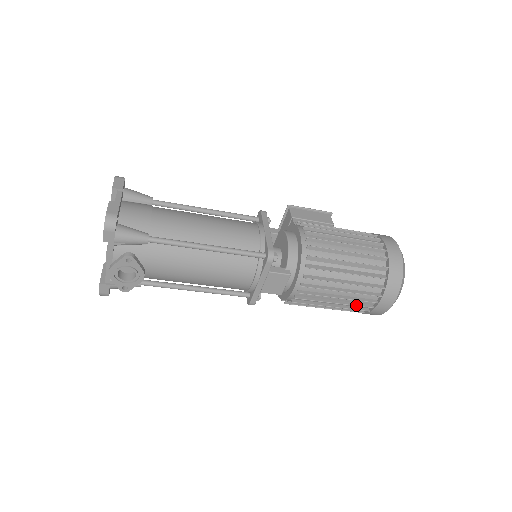
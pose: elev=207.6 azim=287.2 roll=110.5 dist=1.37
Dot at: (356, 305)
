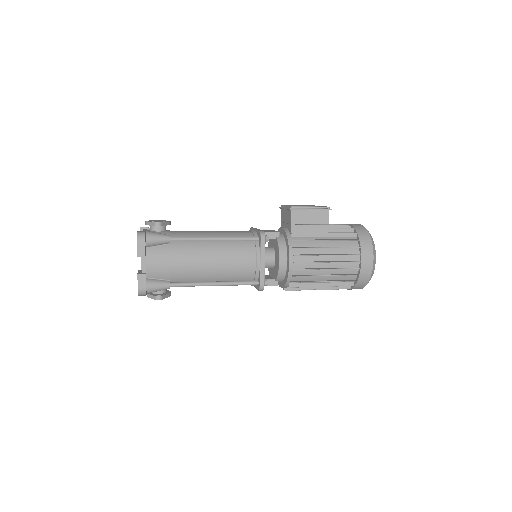
Dot at: occluded
